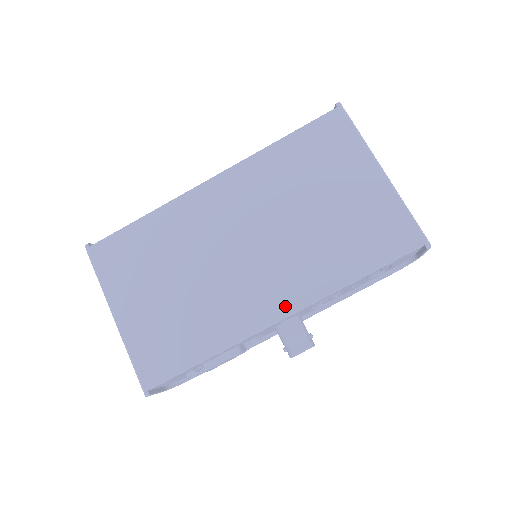
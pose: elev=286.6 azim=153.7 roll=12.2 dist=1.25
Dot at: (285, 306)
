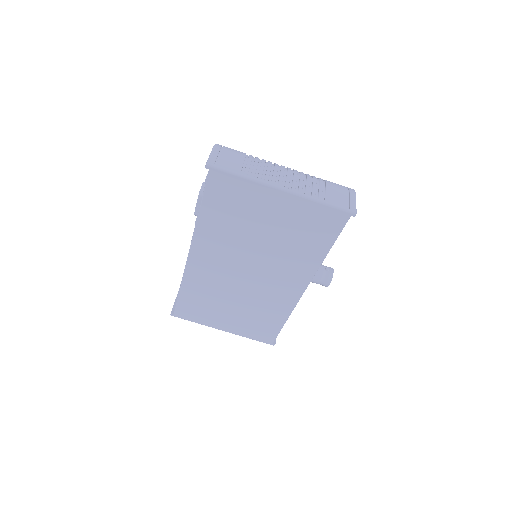
Dot at: (300, 286)
